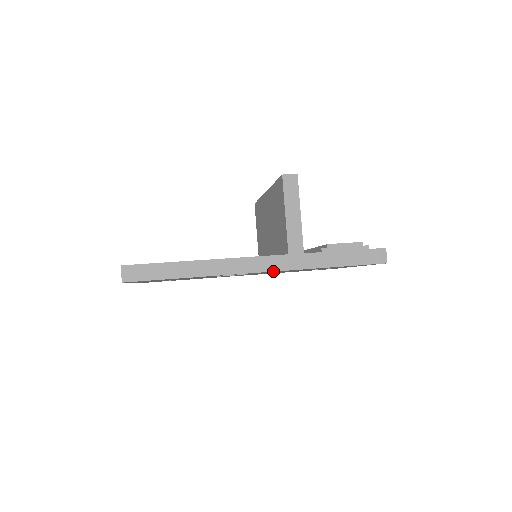
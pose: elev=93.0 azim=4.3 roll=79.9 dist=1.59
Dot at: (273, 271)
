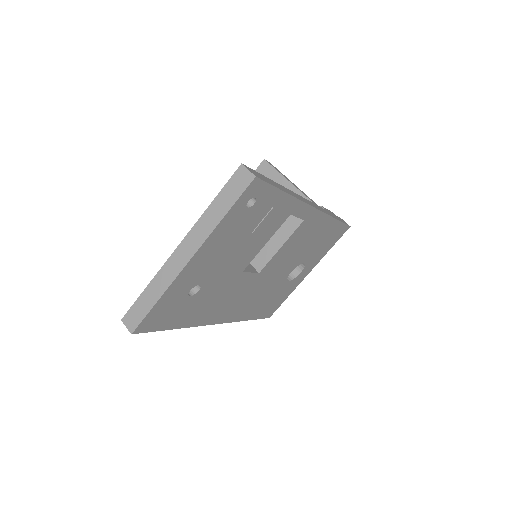
Dot at: (319, 210)
